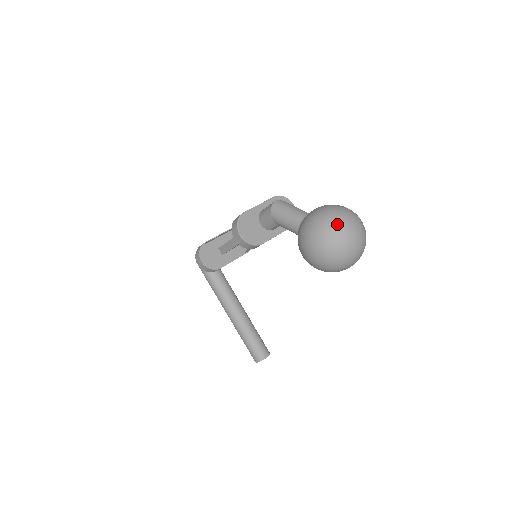
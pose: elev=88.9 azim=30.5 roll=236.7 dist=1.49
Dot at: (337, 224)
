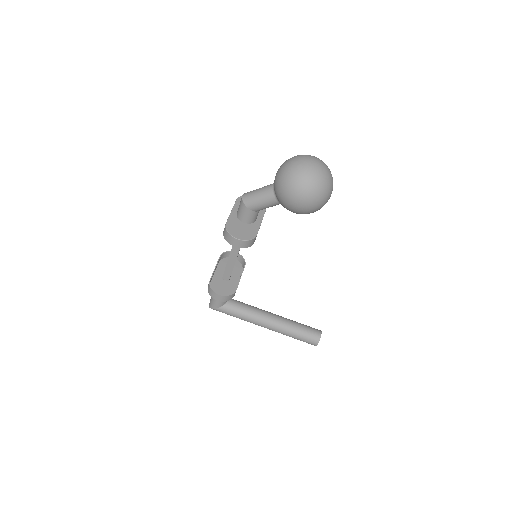
Dot at: (301, 167)
